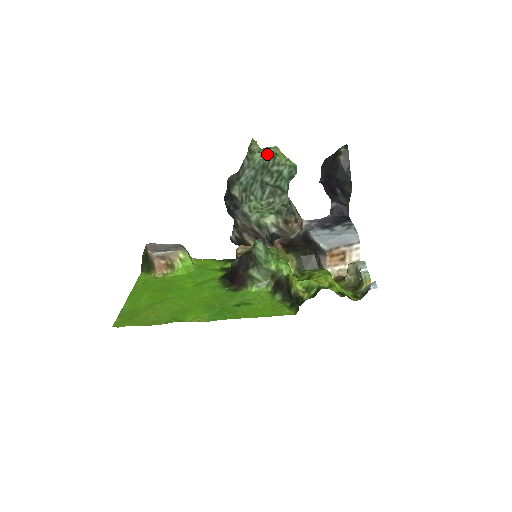
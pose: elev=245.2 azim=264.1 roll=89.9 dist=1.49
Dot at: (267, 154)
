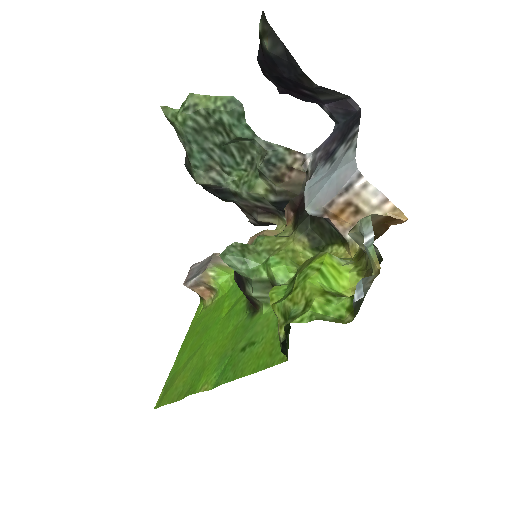
Dot at: (184, 115)
